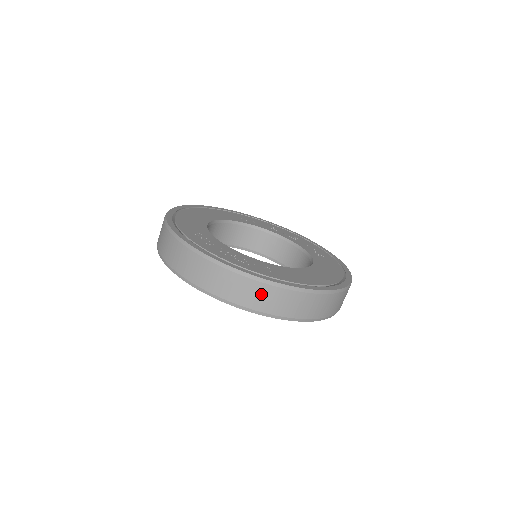
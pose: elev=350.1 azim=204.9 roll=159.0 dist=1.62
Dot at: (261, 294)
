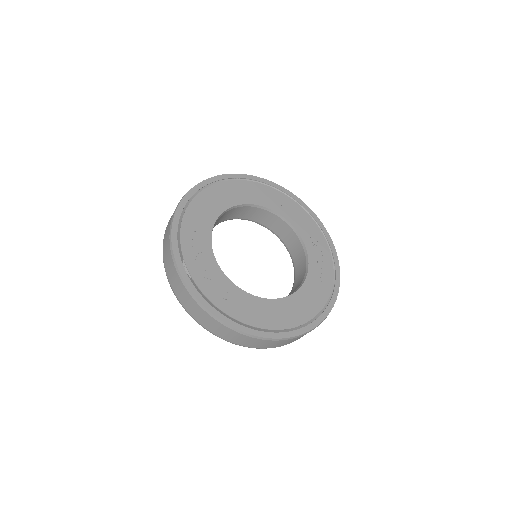
Dot at: (203, 317)
